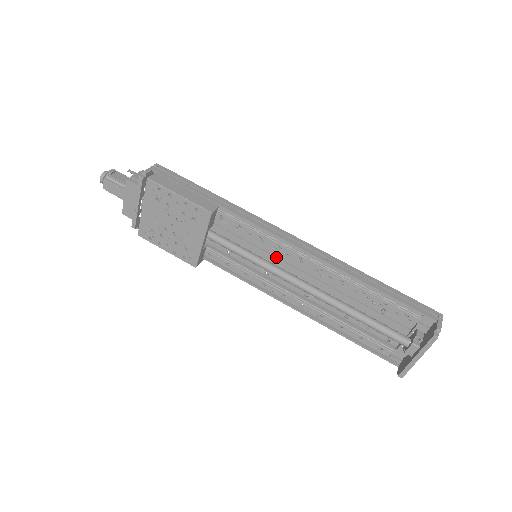
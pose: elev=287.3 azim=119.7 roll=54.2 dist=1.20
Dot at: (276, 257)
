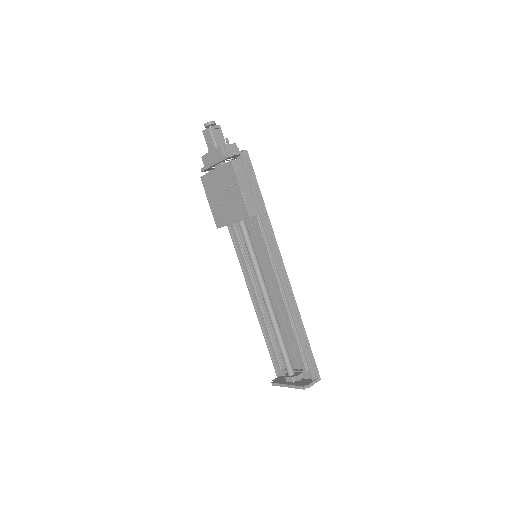
Dot at: (266, 267)
